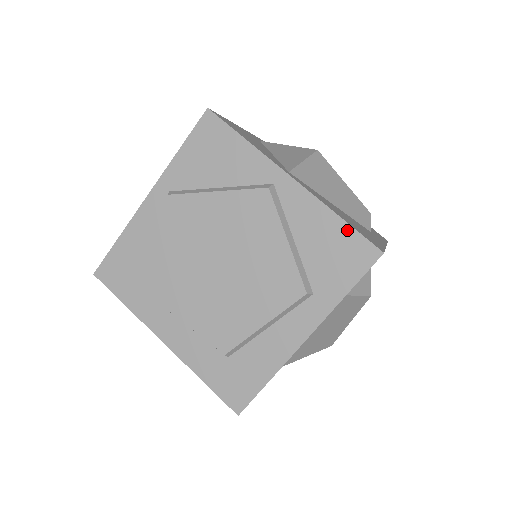
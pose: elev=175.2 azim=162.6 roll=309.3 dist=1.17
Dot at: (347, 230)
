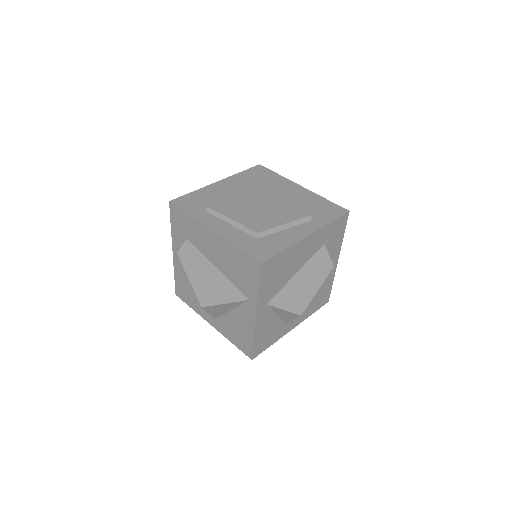
Dot at: (330, 203)
